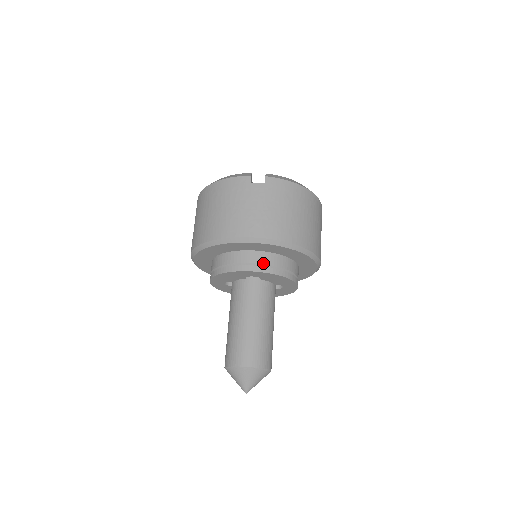
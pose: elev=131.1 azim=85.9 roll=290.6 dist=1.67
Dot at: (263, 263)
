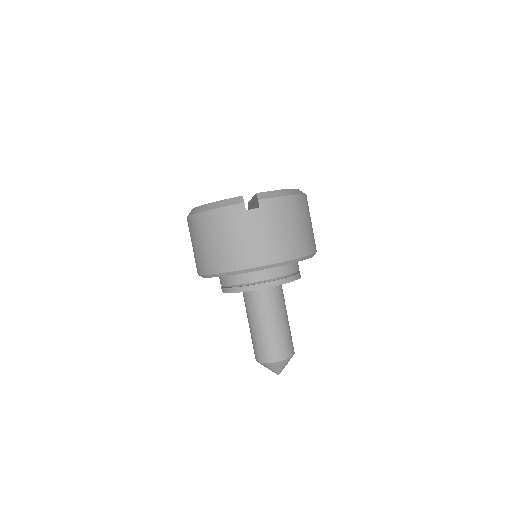
Dot at: (273, 278)
